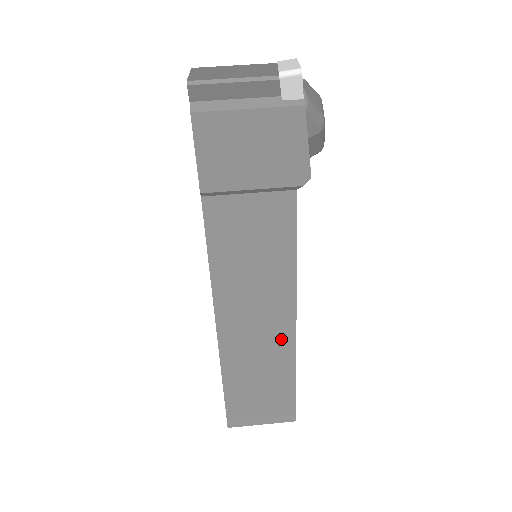
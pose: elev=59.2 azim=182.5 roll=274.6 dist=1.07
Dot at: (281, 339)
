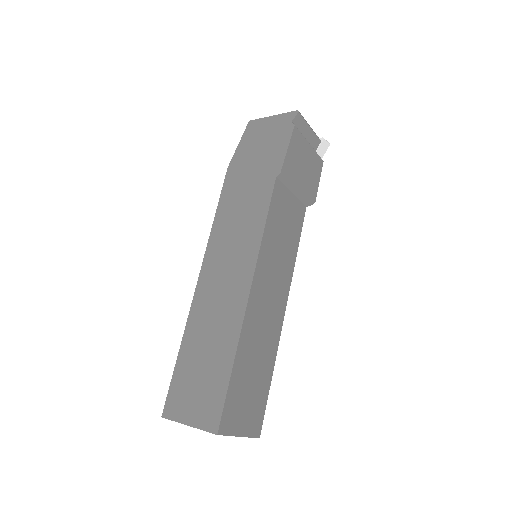
Dot at: (275, 324)
